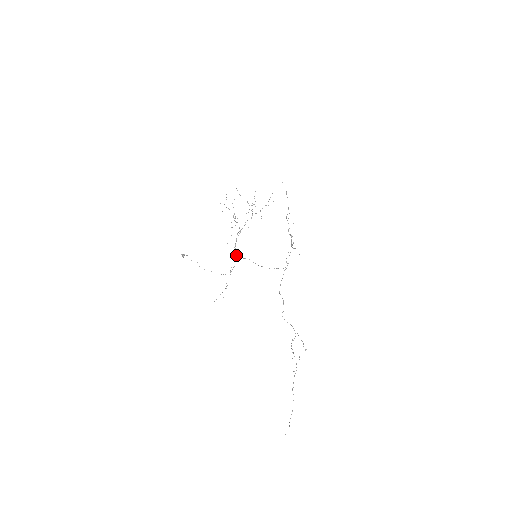
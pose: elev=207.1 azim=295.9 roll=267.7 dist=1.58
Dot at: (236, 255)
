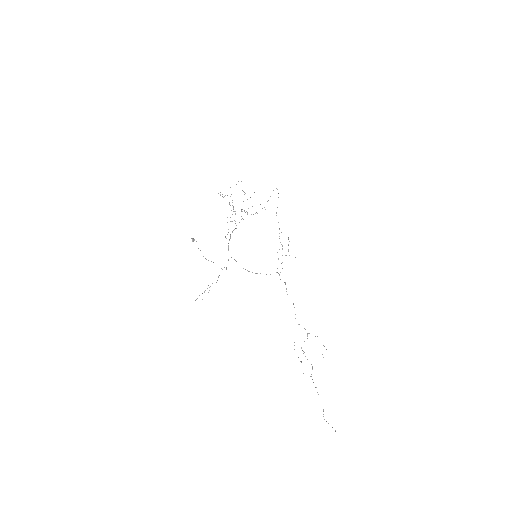
Dot at: occluded
